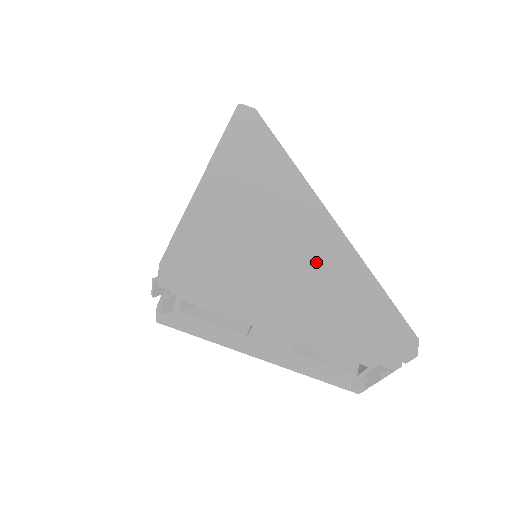
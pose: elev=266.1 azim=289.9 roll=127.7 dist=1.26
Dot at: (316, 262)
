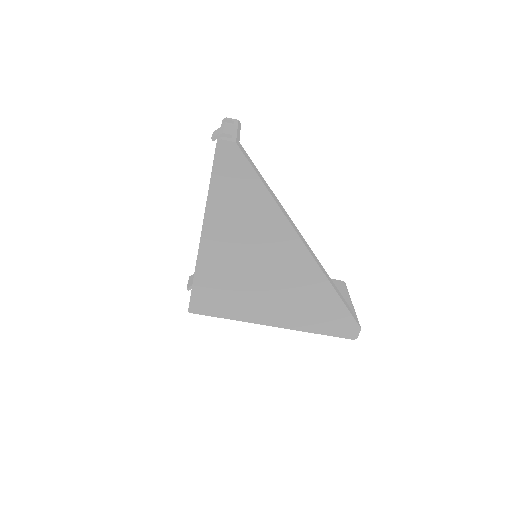
Dot at: (294, 291)
